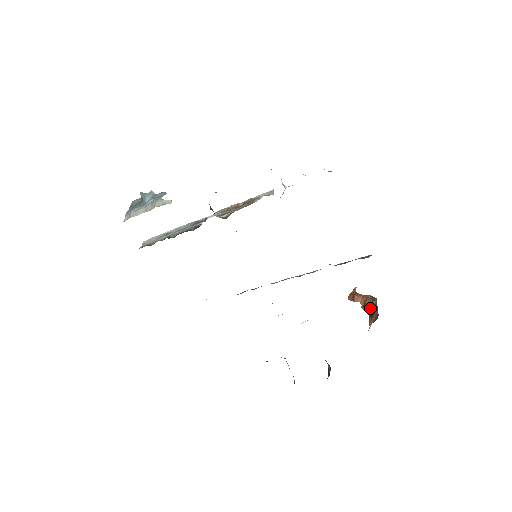
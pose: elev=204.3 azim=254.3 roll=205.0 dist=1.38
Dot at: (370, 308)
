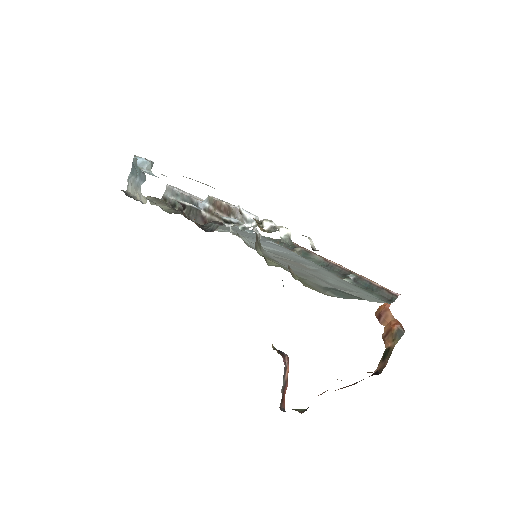
Dot at: (387, 346)
